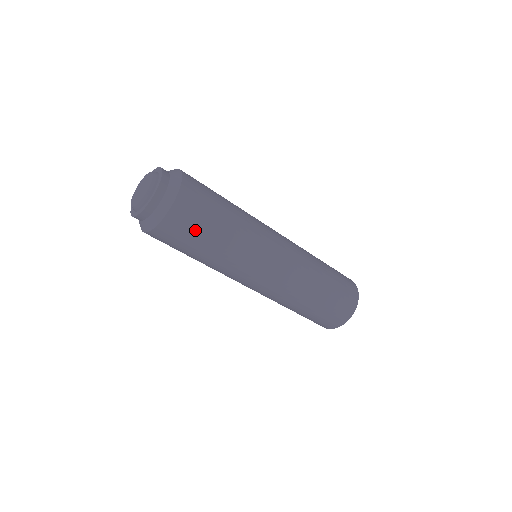
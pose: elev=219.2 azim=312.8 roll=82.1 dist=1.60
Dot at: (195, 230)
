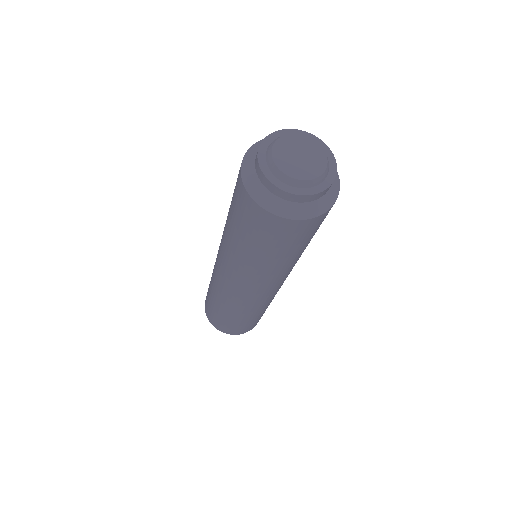
Dot at: (271, 240)
